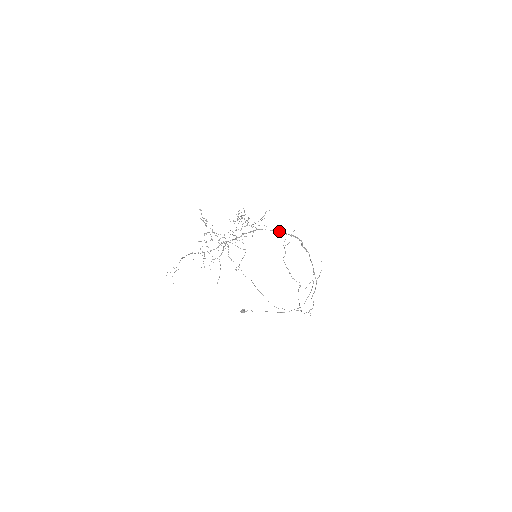
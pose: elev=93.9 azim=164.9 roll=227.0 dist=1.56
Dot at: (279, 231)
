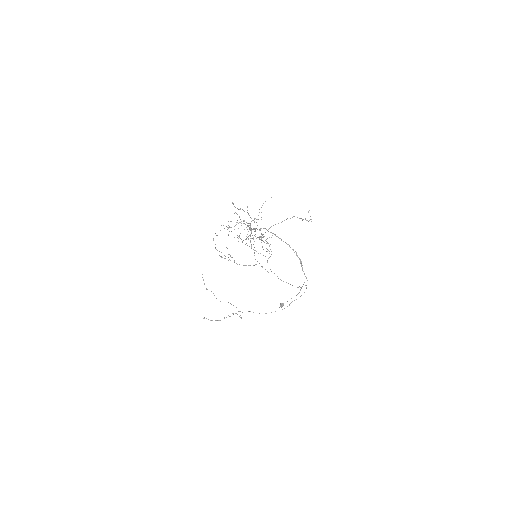
Dot at: (261, 228)
